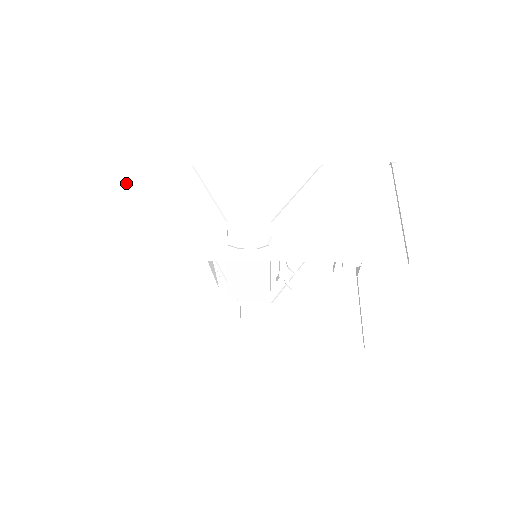
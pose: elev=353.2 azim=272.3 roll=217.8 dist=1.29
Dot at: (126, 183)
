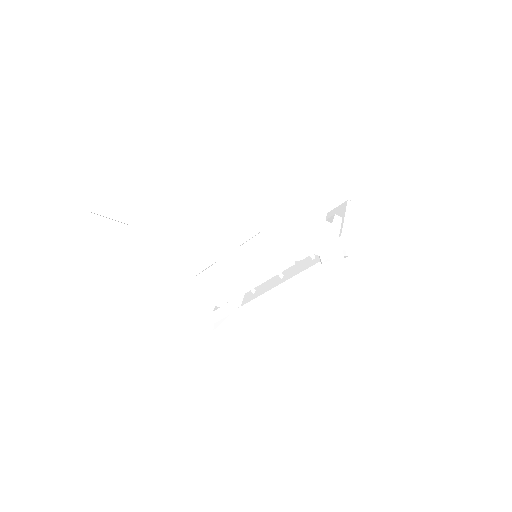
Dot at: (240, 148)
